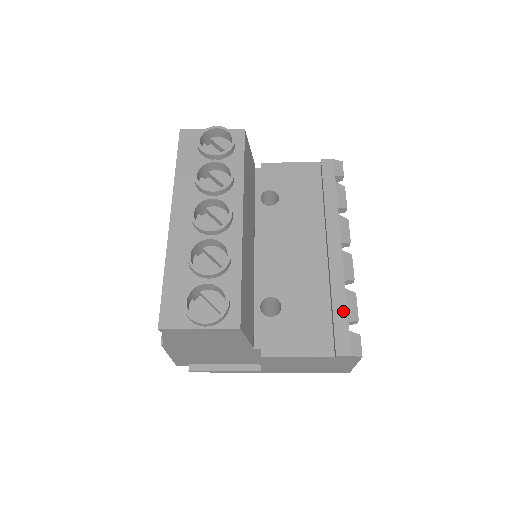
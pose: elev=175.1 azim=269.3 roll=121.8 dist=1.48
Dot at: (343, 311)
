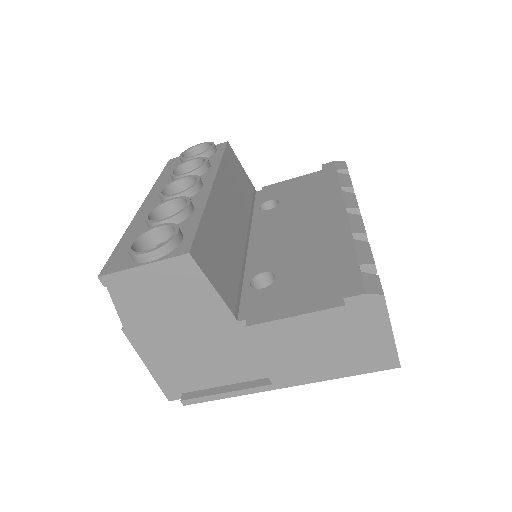
Dot at: (351, 257)
